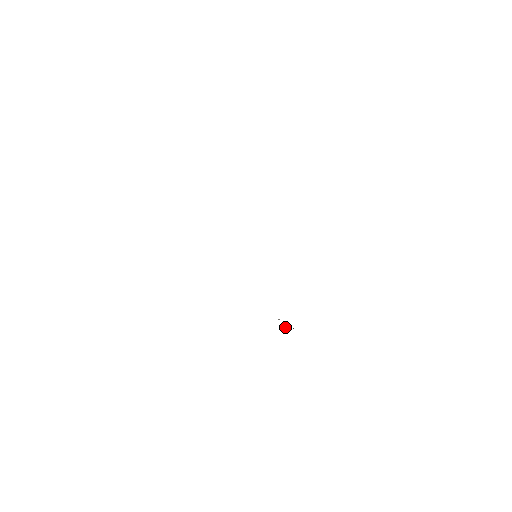
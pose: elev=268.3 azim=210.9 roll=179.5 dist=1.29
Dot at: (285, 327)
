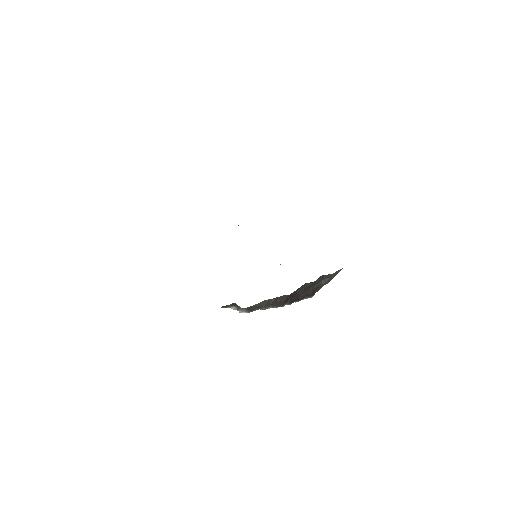
Dot at: (308, 294)
